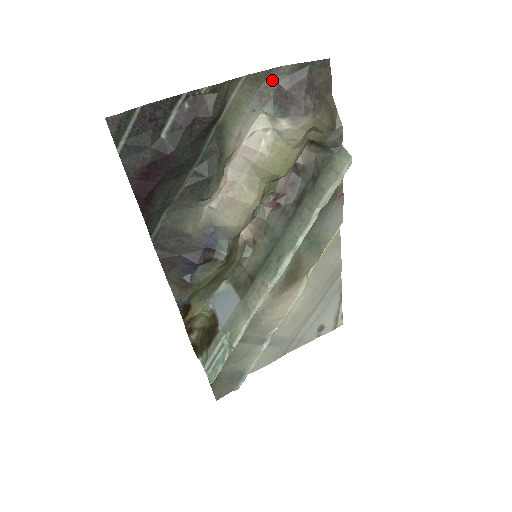
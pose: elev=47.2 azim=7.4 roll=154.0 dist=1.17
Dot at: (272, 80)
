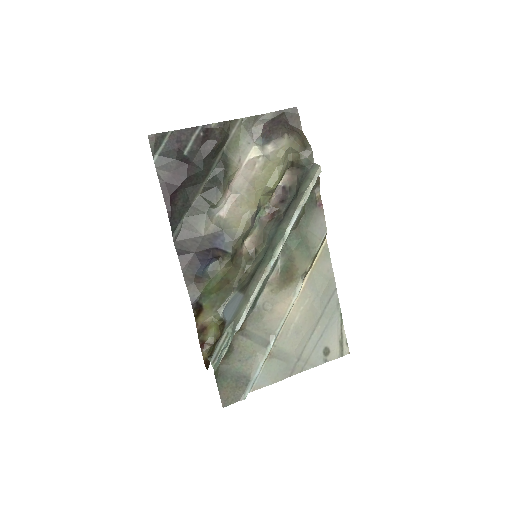
Dot at: (260, 123)
